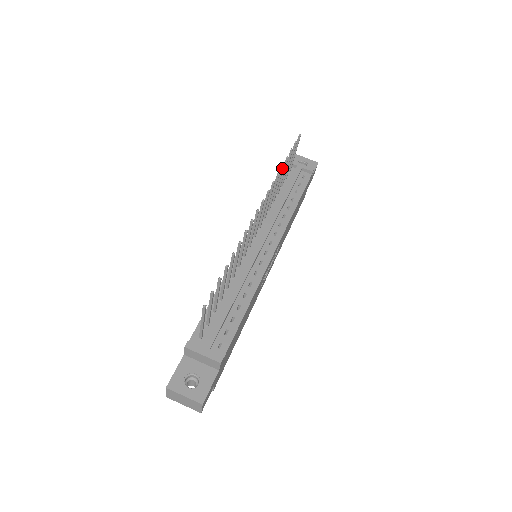
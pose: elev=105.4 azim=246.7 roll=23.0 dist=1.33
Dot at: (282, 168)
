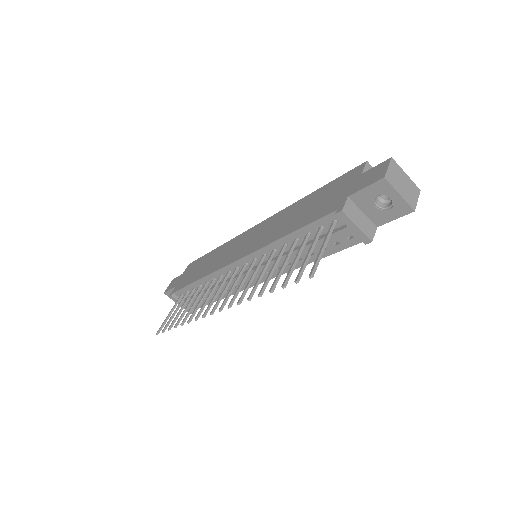
Dot at: (260, 293)
